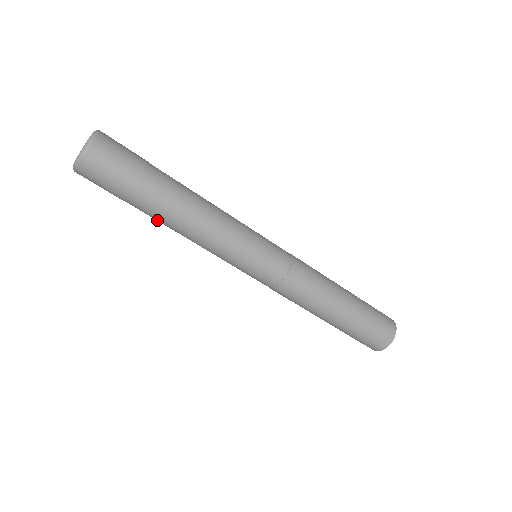
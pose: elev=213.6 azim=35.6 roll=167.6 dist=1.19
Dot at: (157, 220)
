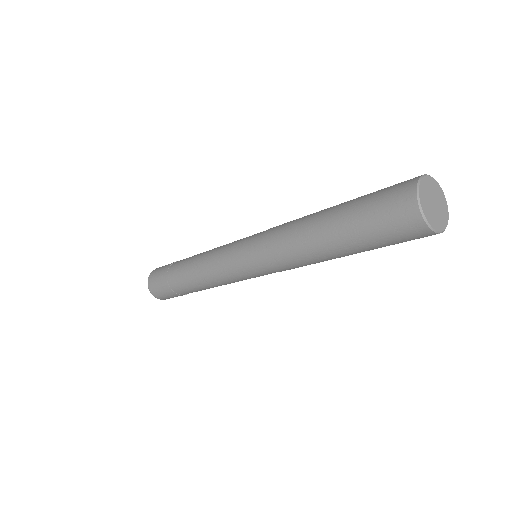
Dot at: (190, 288)
